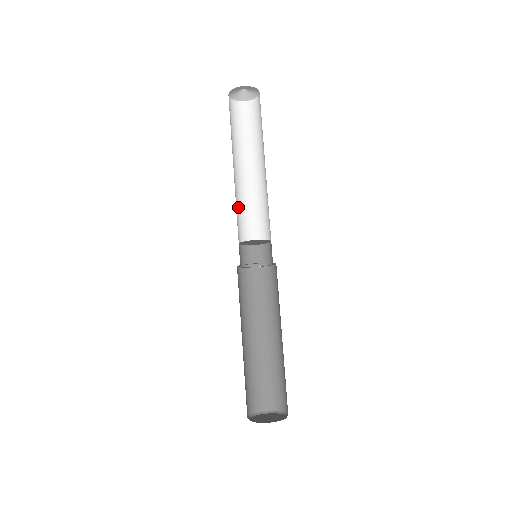
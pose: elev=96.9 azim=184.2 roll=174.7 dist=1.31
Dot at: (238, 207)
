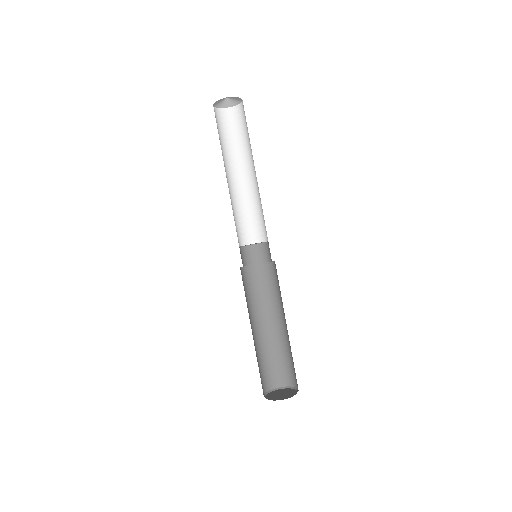
Dot at: (233, 212)
